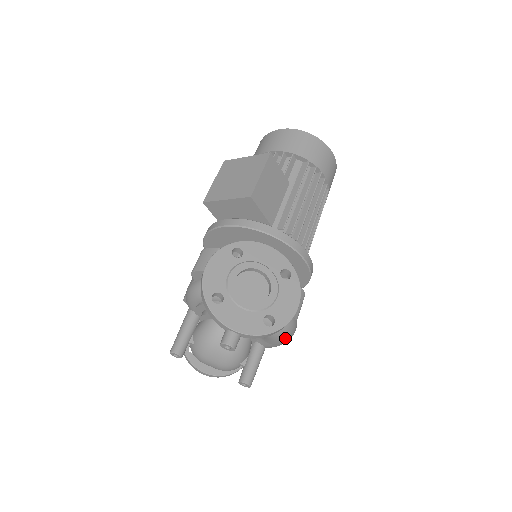
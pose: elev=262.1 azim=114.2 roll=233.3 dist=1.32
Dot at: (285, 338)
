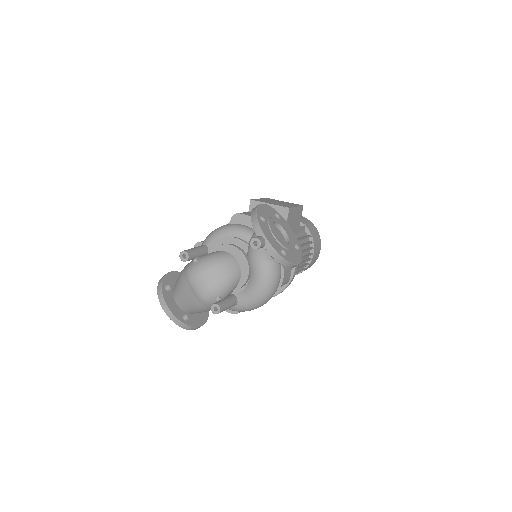
Dot at: (264, 295)
